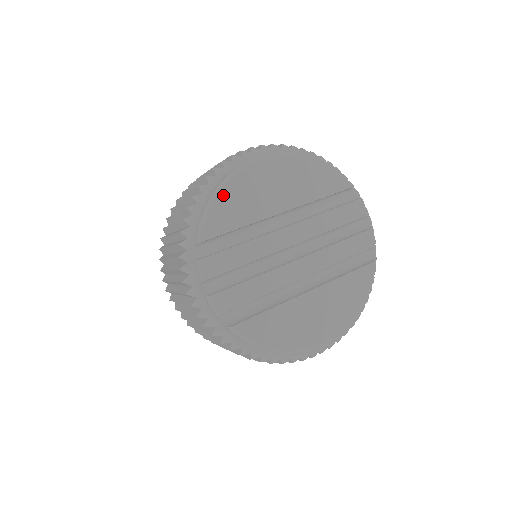
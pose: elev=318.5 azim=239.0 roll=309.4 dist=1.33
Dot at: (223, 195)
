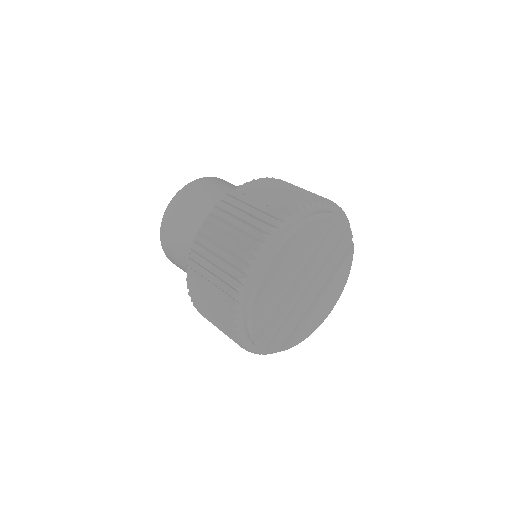
Dot at: (257, 300)
